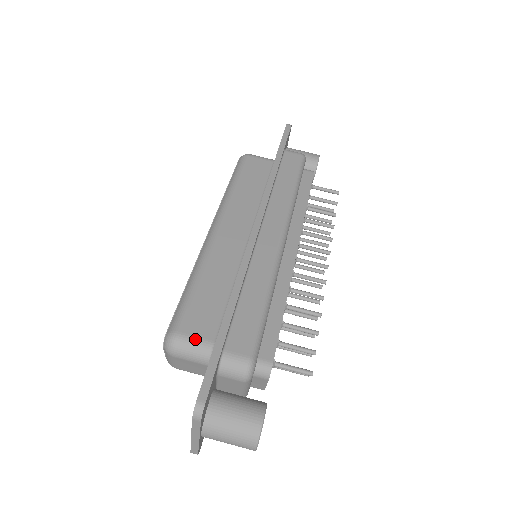
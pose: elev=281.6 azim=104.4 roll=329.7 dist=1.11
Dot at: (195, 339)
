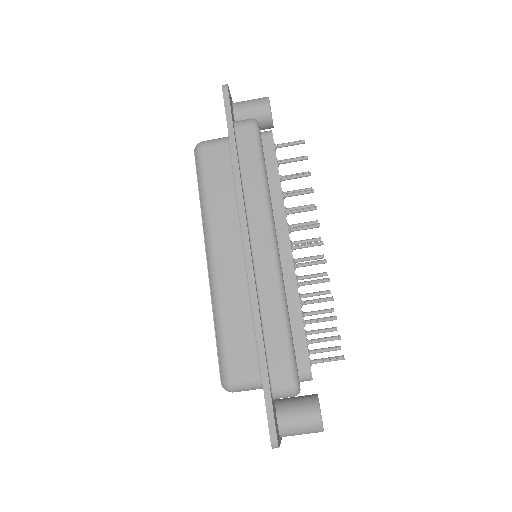
Dot at: (245, 379)
